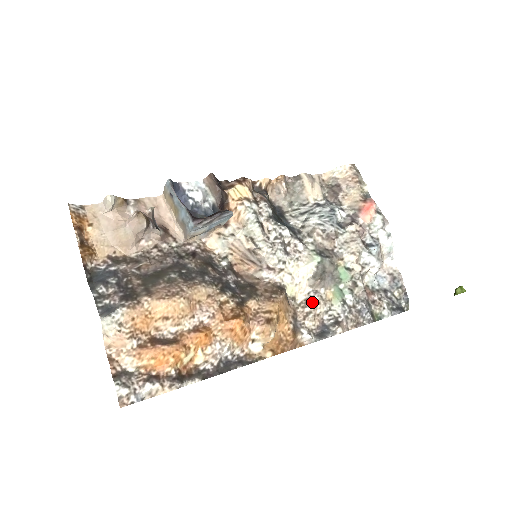
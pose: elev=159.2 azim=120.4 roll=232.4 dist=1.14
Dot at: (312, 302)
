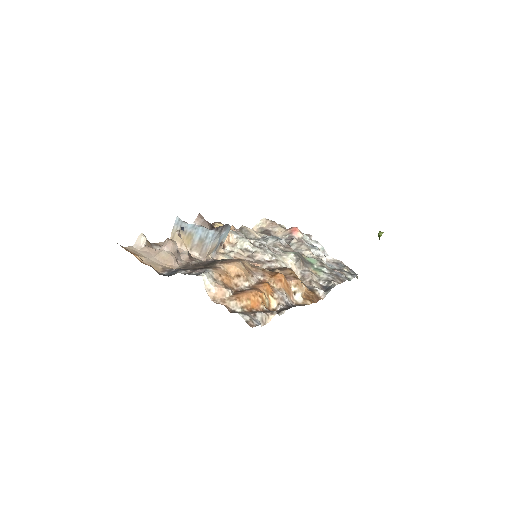
Dot at: (307, 275)
